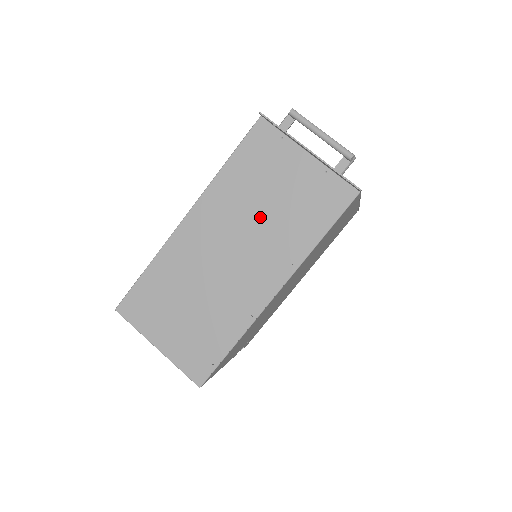
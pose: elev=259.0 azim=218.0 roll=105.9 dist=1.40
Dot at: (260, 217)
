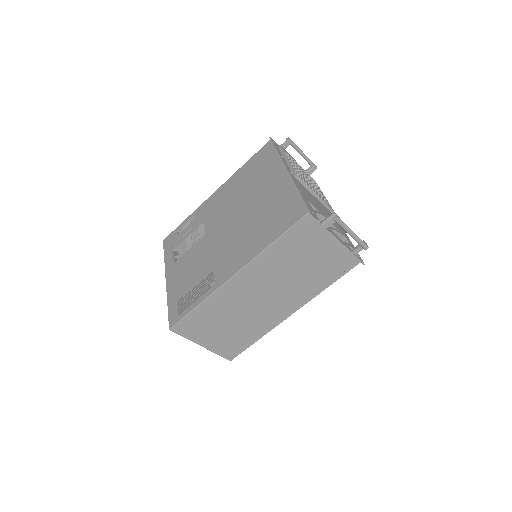
Dot at: (292, 275)
